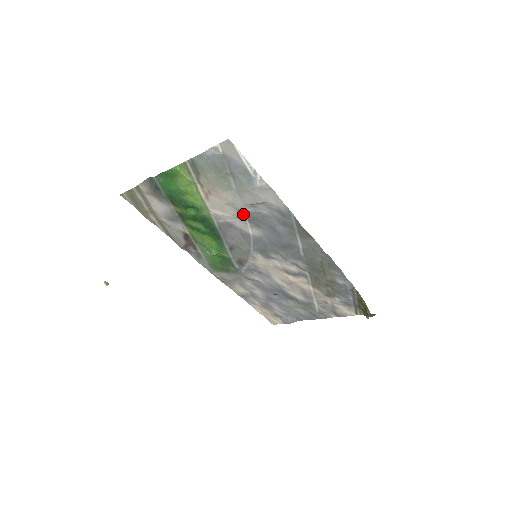
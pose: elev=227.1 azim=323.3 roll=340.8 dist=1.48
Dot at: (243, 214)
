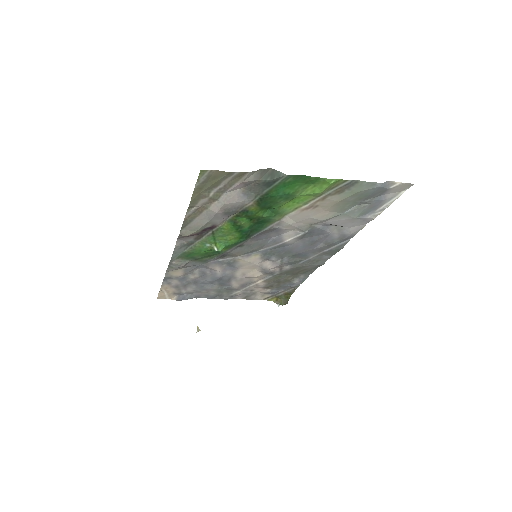
Dot at: (308, 228)
